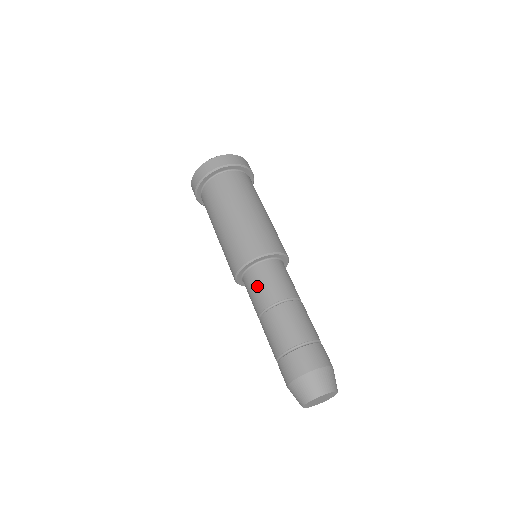
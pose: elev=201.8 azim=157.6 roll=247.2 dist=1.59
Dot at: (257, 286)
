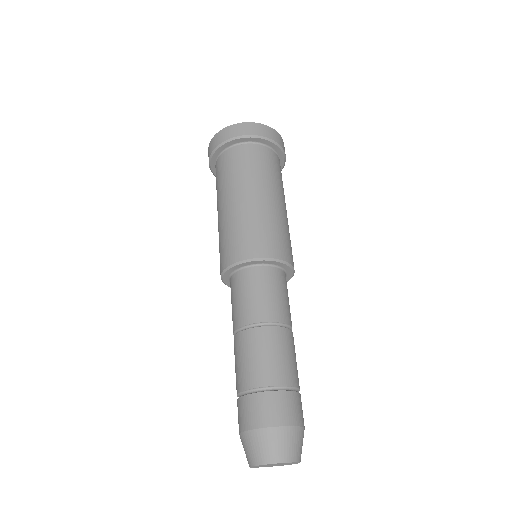
Dot at: occluded
